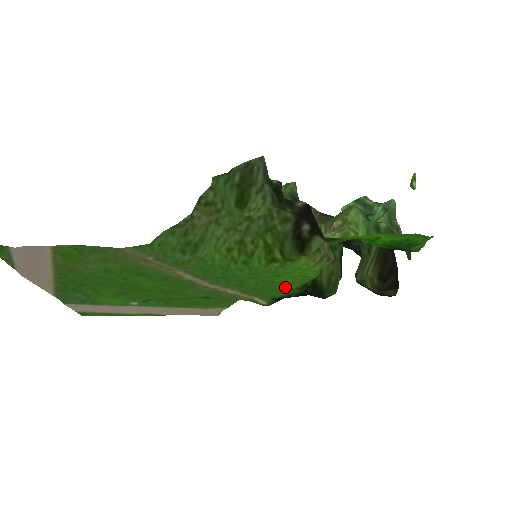
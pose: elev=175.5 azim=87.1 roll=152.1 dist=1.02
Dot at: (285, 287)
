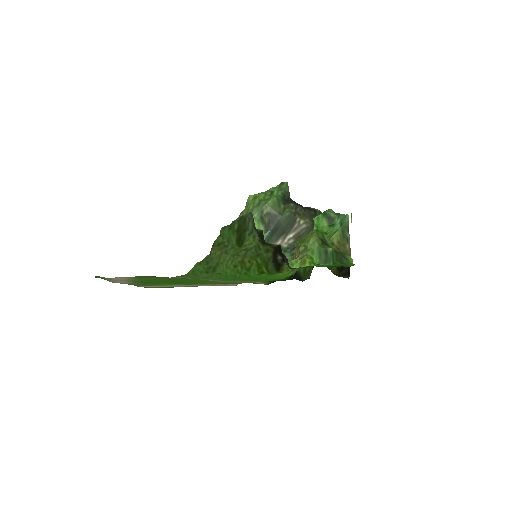
Dot at: (275, 279)
